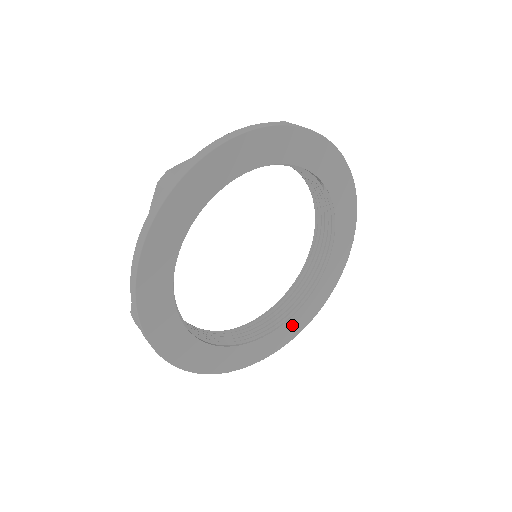
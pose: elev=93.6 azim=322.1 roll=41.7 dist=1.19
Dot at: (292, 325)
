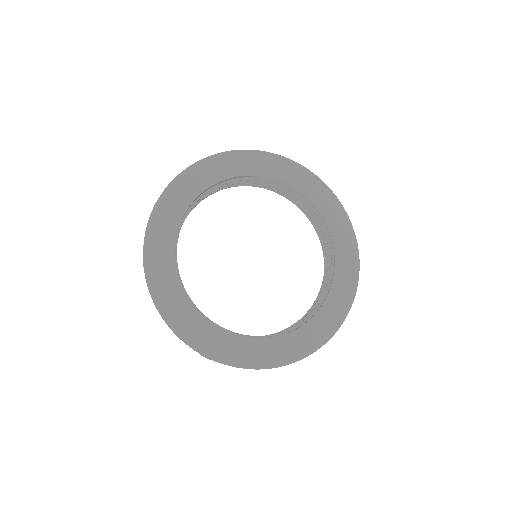
Dot at: (342, 279)
